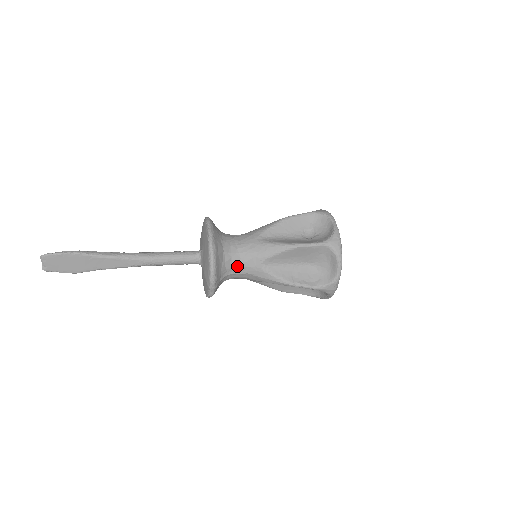
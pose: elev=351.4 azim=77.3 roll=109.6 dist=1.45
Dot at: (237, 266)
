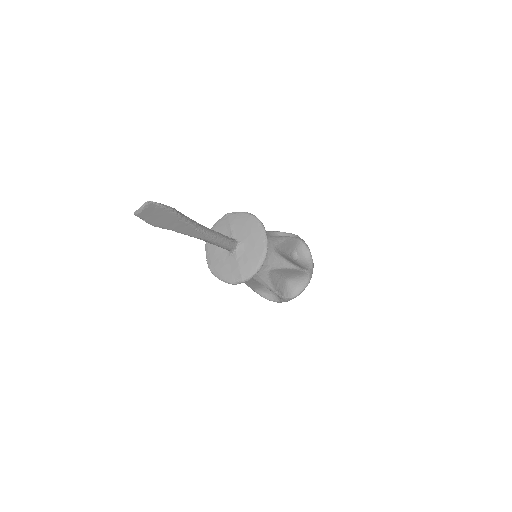
Dot at: occluded
